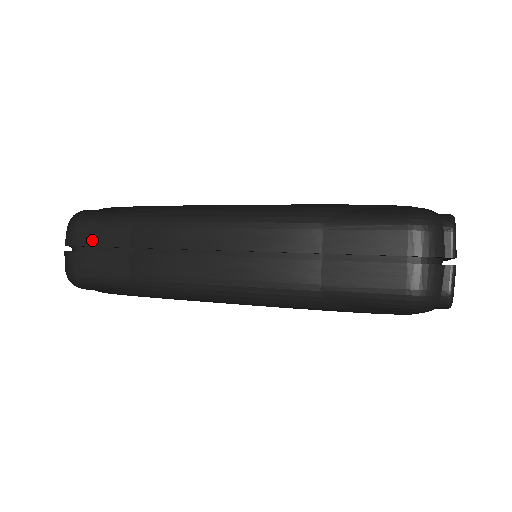
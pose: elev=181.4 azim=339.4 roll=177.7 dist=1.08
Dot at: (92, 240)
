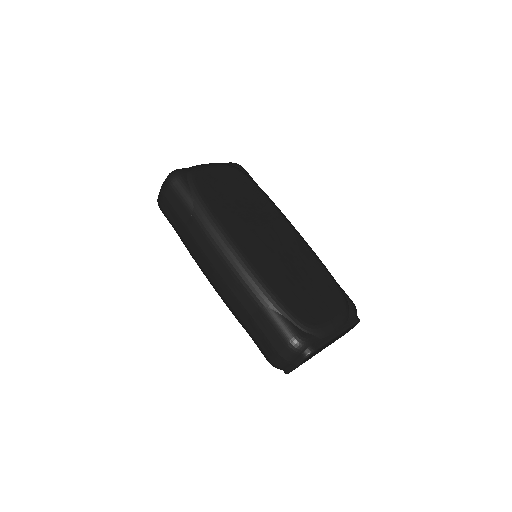
Dot at: (172, 202)
